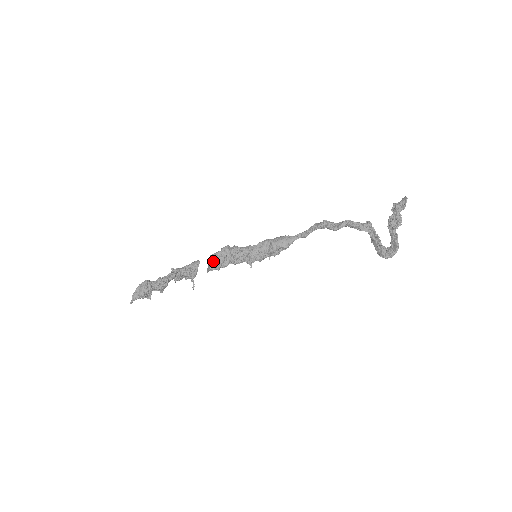
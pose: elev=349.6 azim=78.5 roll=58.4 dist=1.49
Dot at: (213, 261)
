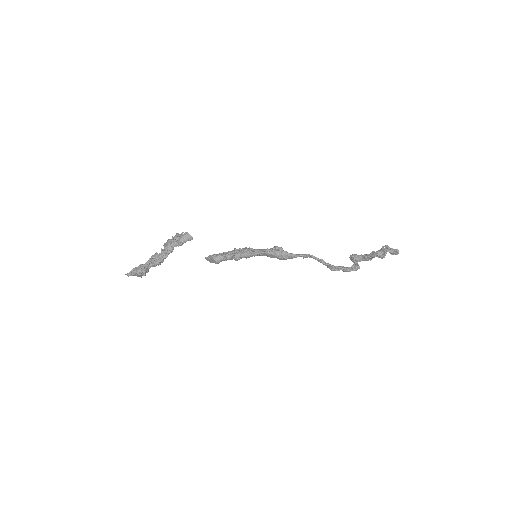
Dot at: (216, 263)
